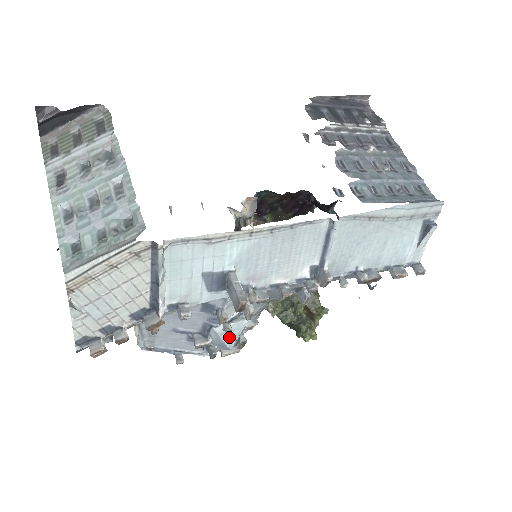
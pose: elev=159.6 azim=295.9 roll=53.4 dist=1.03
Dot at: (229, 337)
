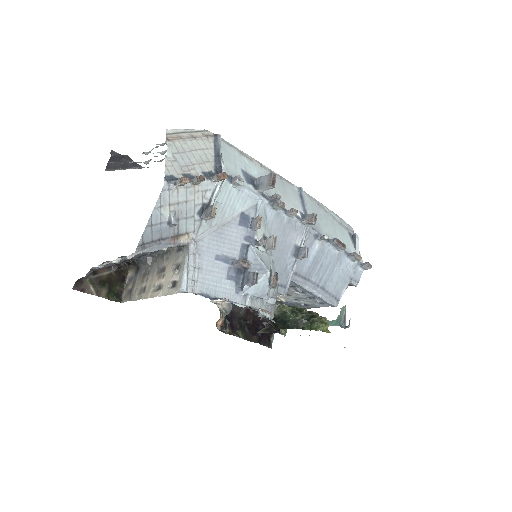
Dot at: (264, 261)
